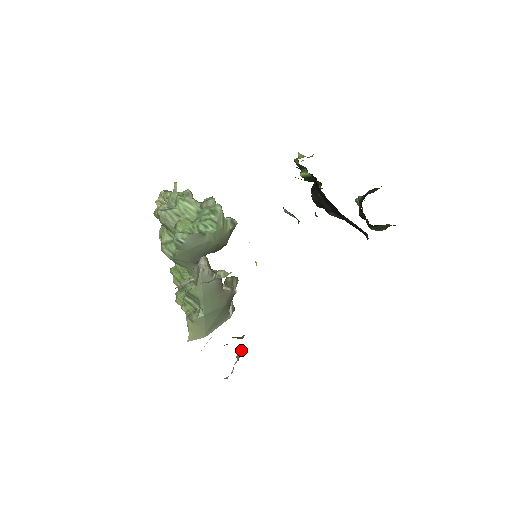
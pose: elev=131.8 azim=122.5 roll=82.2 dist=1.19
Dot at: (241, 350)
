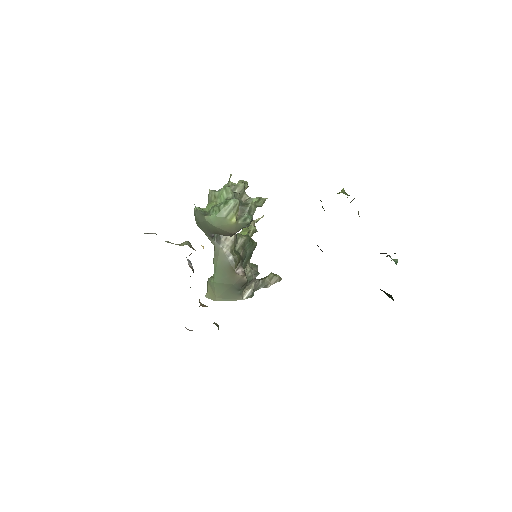
Dot at: occluded
